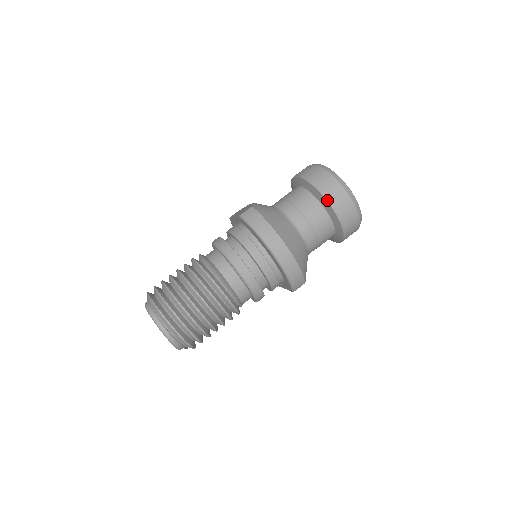
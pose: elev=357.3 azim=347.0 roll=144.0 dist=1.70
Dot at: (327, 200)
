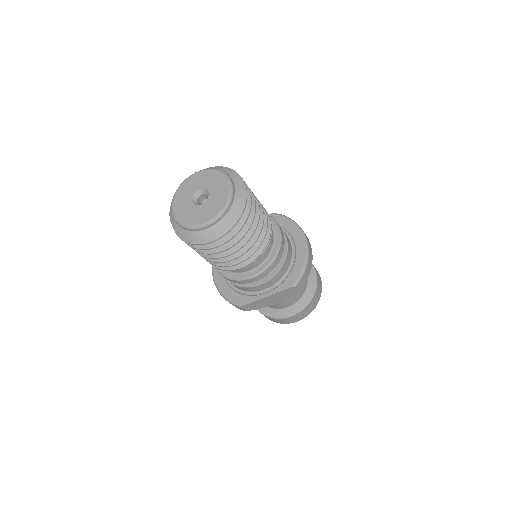
Dot at: (313, 265)
